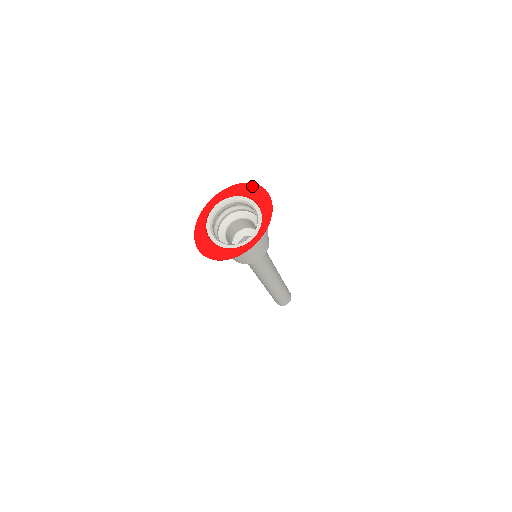
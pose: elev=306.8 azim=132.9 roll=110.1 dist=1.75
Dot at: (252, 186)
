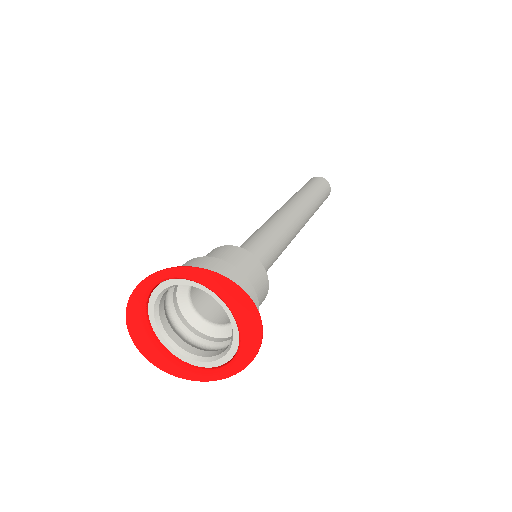
Dot at: (238, 295)
